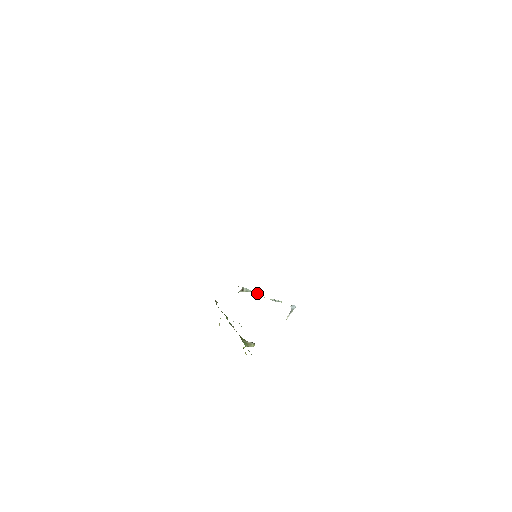
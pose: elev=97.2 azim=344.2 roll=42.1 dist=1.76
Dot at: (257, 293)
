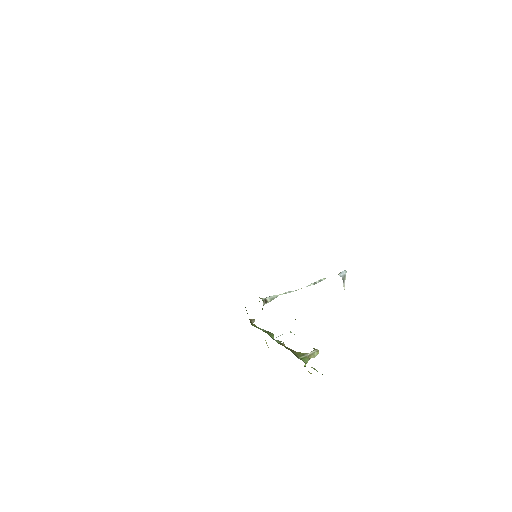
Dot at: (286, 292)
